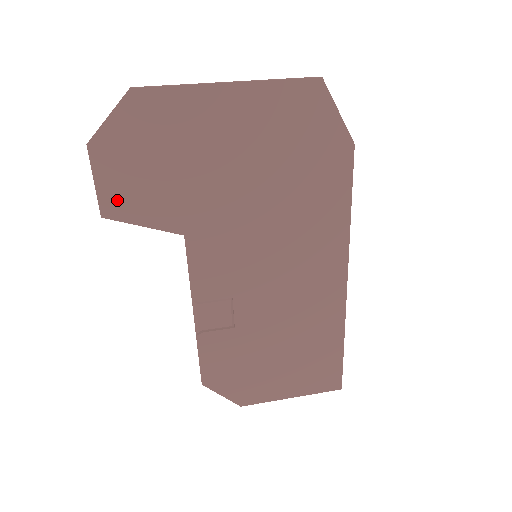
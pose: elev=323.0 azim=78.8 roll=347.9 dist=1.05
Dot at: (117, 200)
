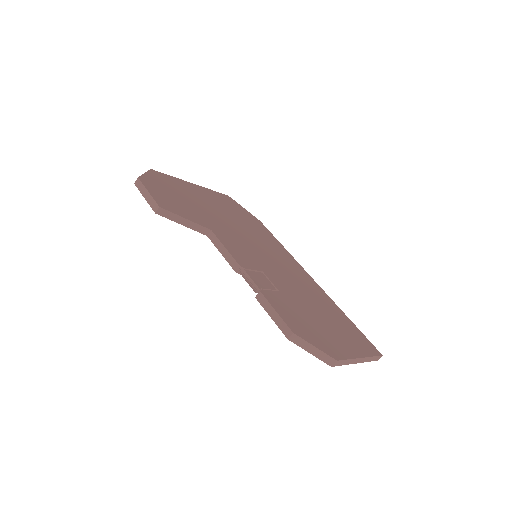
Dot at: (165, 203)
